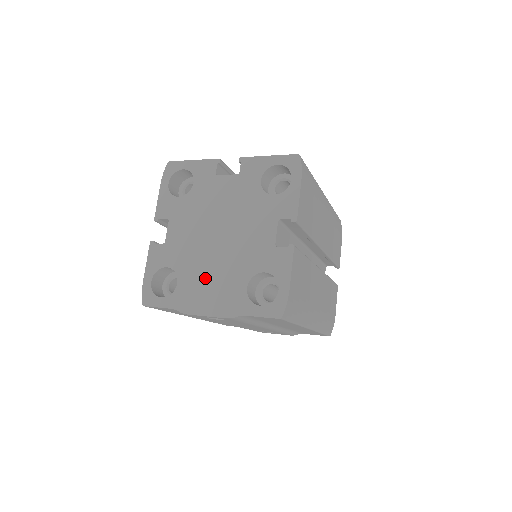
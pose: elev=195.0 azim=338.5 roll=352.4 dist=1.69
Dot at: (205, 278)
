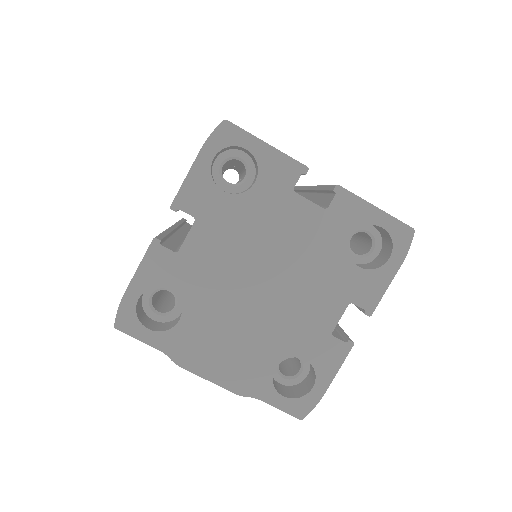
Dot at: (223, 332)
